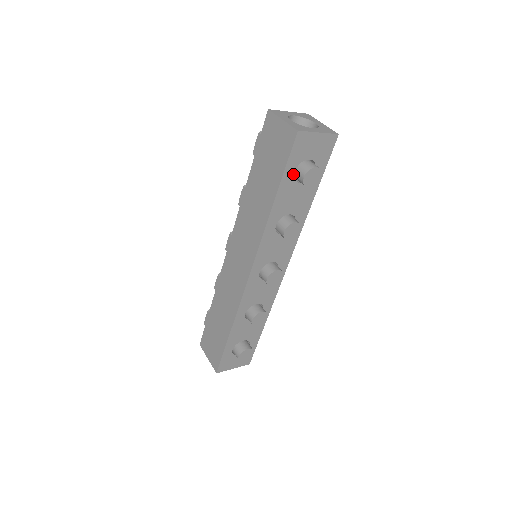
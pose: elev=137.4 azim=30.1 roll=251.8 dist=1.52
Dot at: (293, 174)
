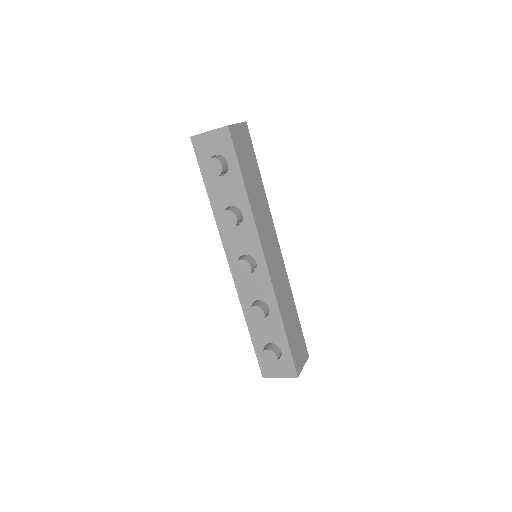
Dot at: occluded
